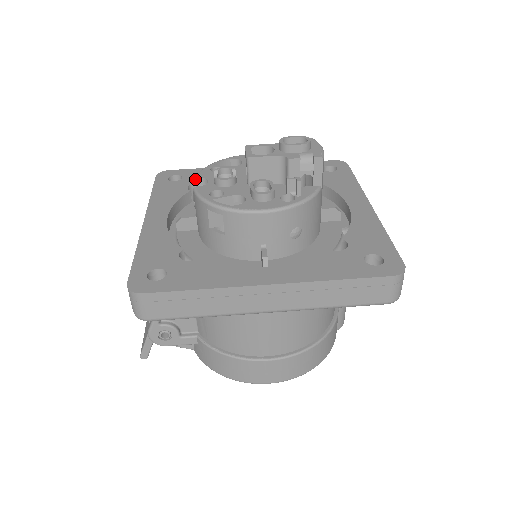
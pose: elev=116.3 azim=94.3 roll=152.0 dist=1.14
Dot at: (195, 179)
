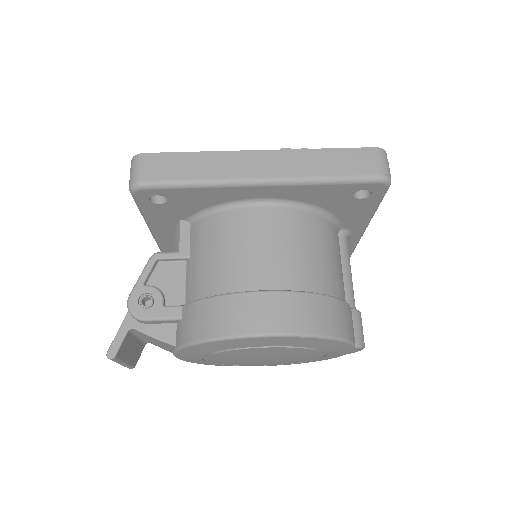
Dot at: occluded
